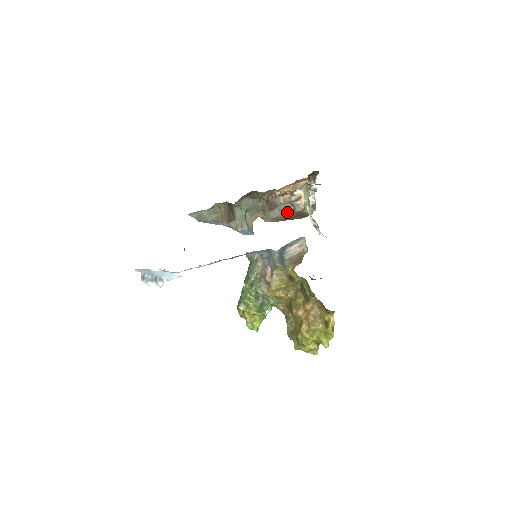
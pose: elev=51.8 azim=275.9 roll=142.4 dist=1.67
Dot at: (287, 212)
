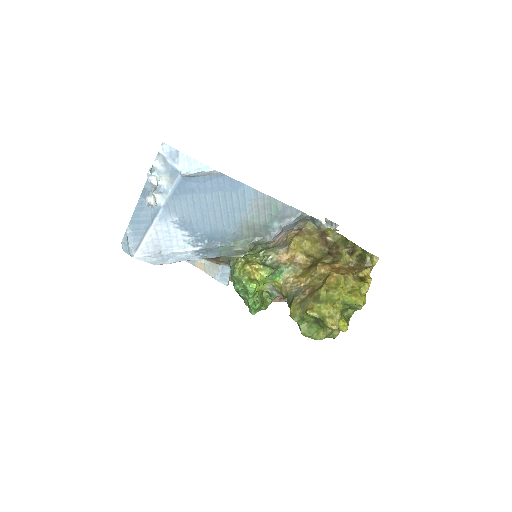
Dot at: occluded
